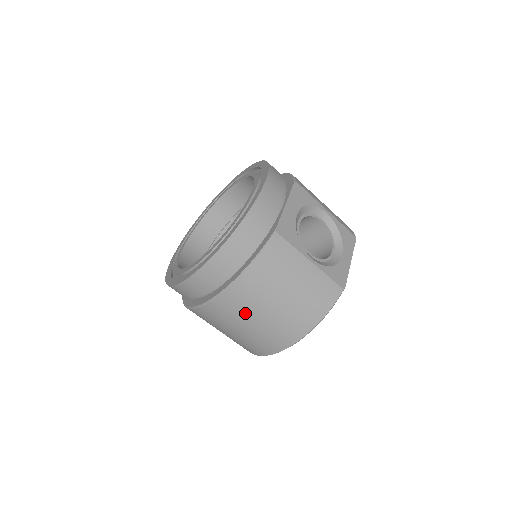
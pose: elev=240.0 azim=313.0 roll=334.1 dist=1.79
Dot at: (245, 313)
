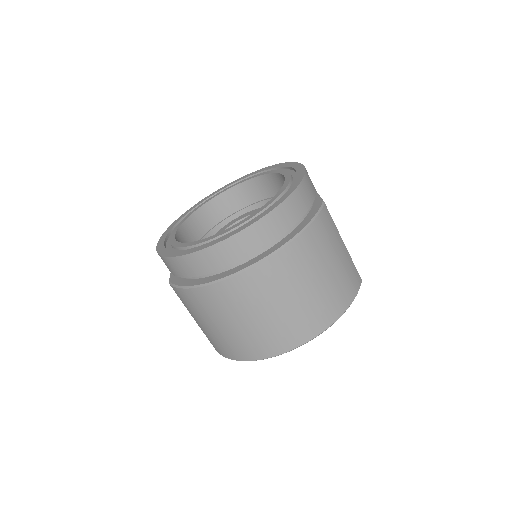
Dot at: (290, 283)
